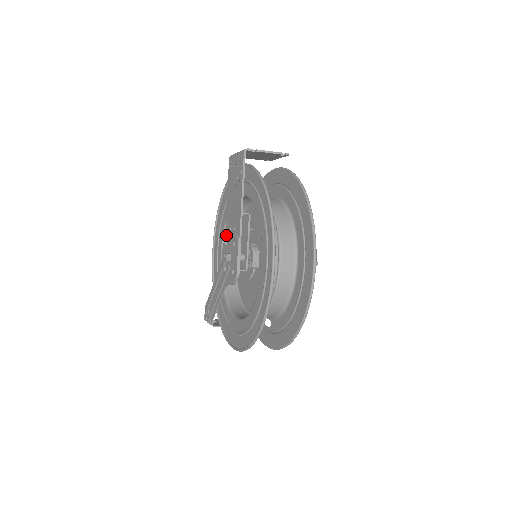
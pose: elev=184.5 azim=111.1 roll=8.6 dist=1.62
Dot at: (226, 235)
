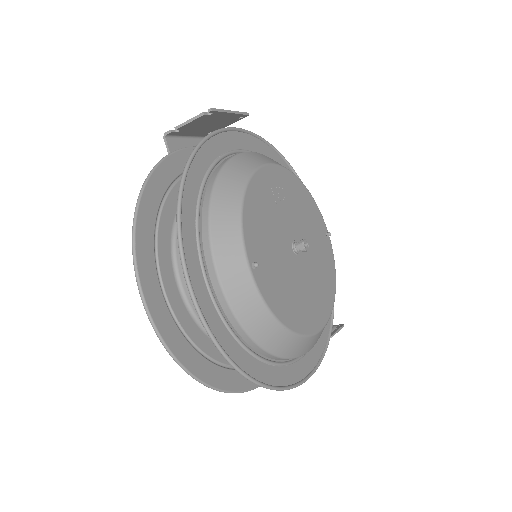
Dot at: occluded
